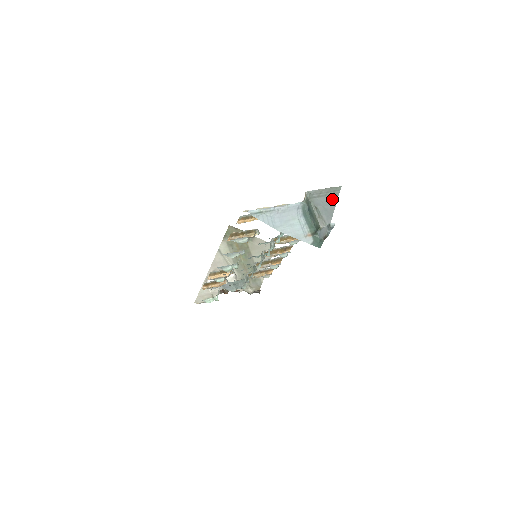
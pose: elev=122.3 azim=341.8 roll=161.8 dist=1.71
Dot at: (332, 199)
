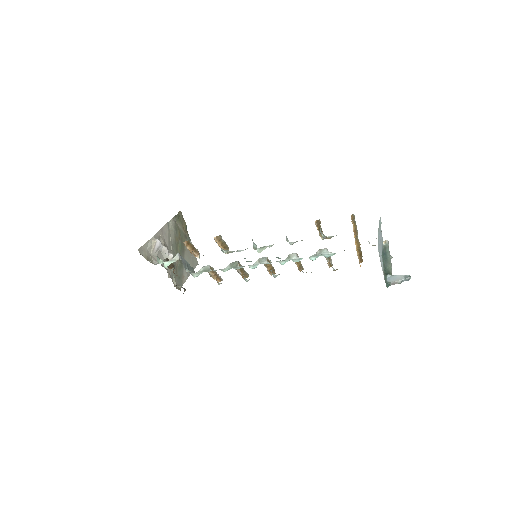
Dot at: occluded
